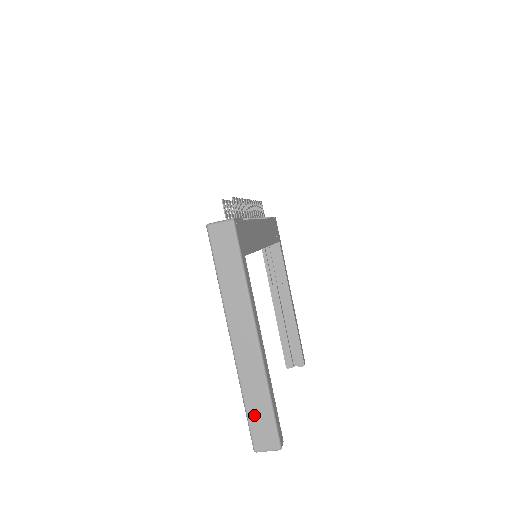
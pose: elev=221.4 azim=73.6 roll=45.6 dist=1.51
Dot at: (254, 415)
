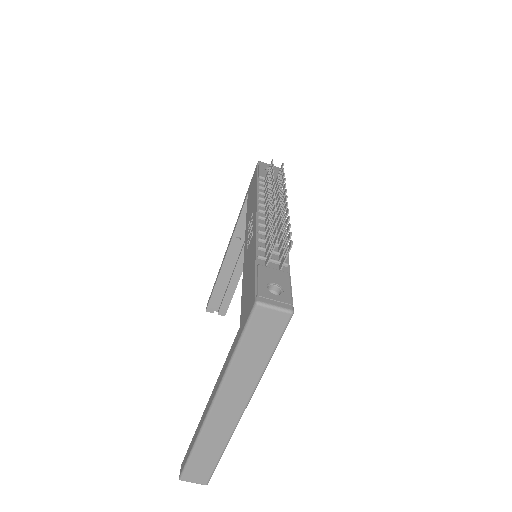
Dot at: (197, 460)
